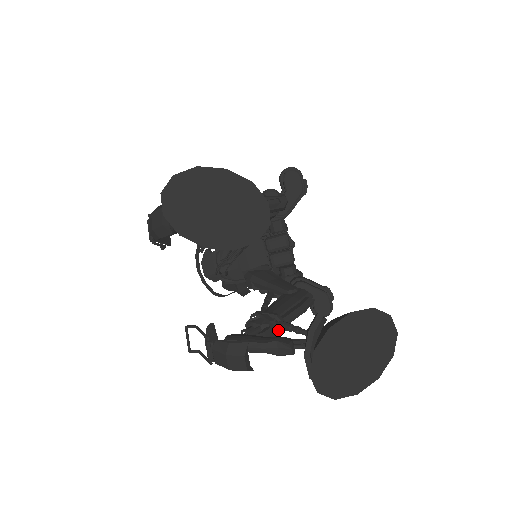
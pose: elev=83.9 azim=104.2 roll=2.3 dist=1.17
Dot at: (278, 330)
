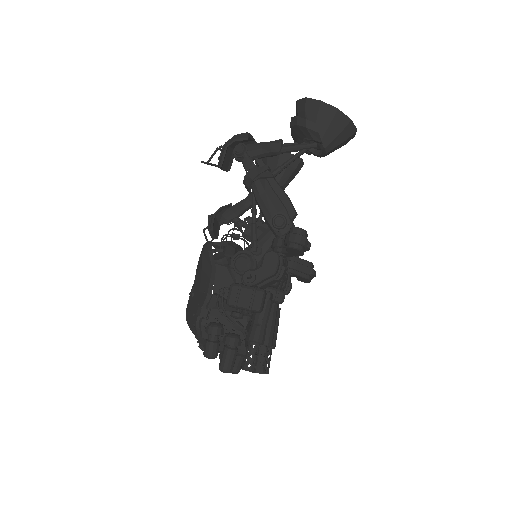
Dot at: (270, 169)
